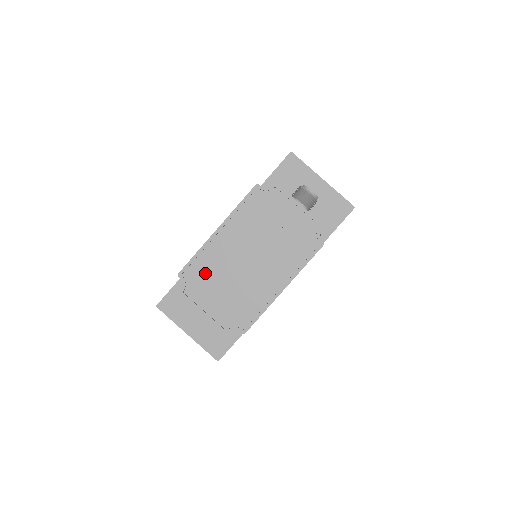
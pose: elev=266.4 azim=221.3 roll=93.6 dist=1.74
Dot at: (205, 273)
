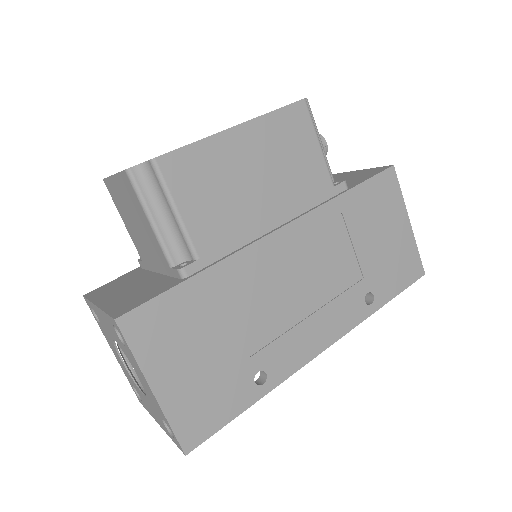
Dot at: occluded
